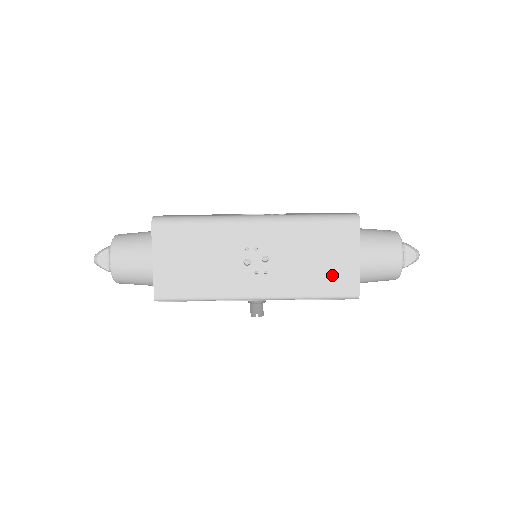
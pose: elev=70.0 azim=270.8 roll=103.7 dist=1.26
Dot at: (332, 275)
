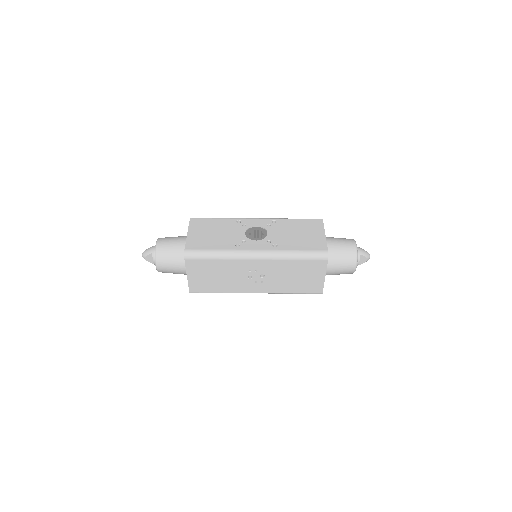
Dot at: (306, 284)
